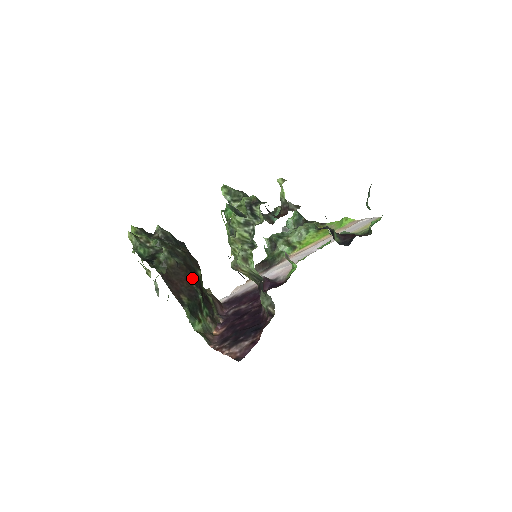
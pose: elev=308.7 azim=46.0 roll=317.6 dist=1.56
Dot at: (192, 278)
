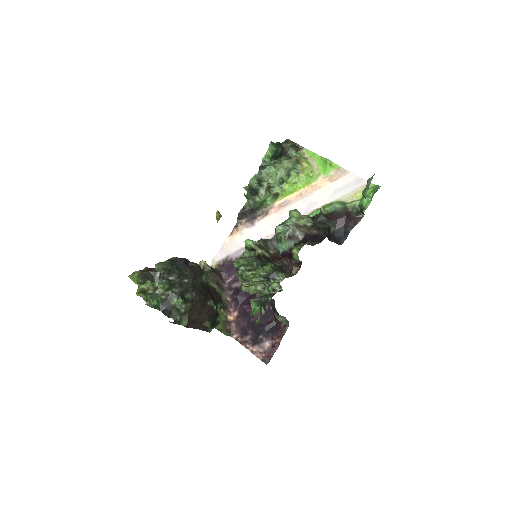
Dot at: (205, 299)
